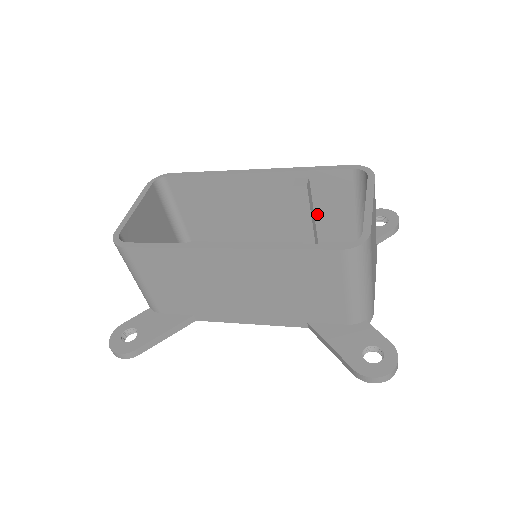
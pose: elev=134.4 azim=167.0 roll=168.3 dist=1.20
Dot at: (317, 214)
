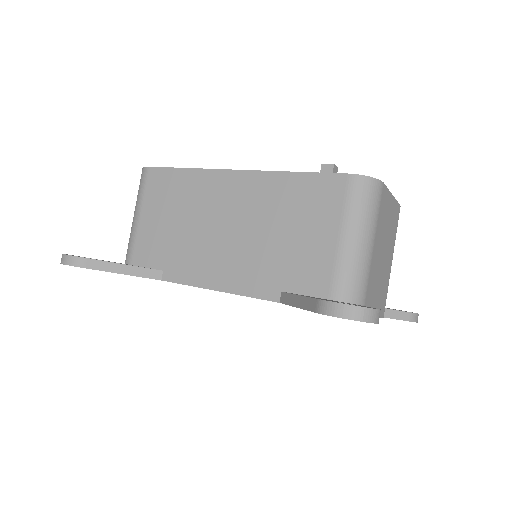
Dot at: occluded
